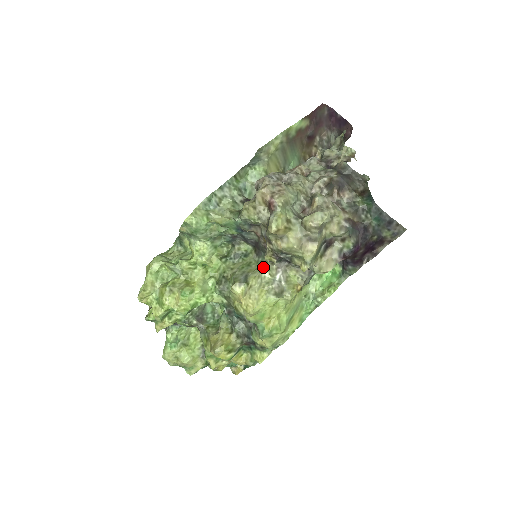
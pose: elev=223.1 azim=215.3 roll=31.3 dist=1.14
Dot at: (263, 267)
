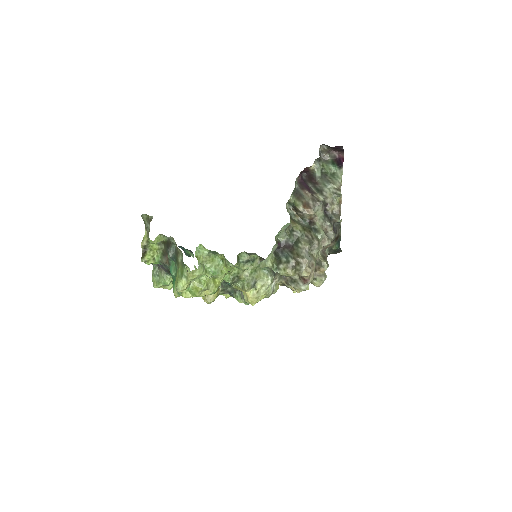
Dot at: (269, 281)
